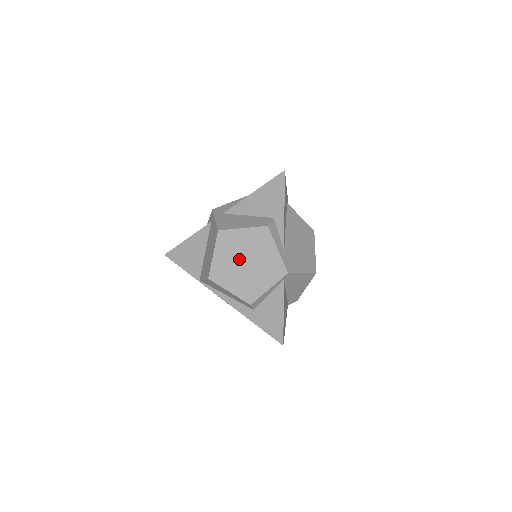
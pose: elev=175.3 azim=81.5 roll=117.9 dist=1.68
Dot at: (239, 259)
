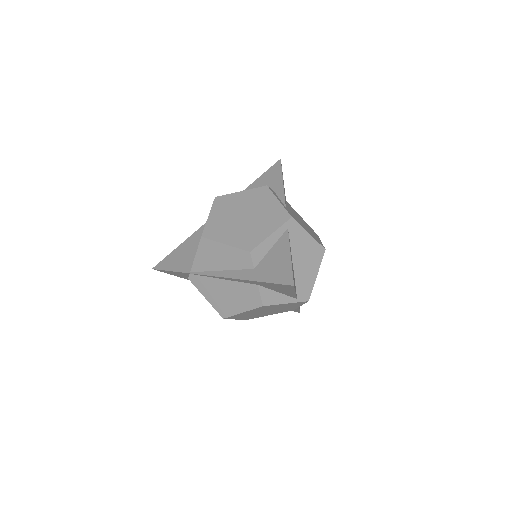
Dot at: (237, 215)
